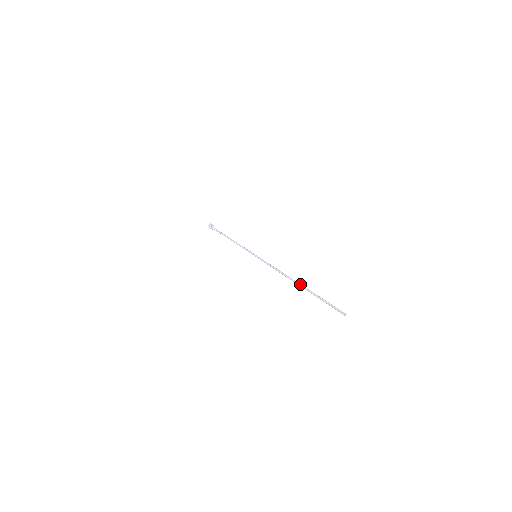
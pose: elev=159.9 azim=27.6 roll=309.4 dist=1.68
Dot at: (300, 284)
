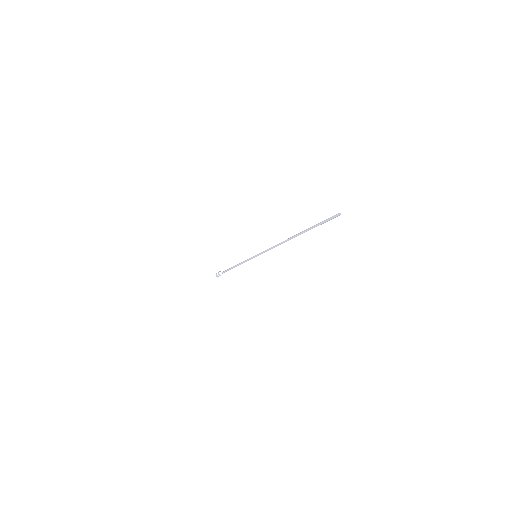
Dot at: (295, 235)
